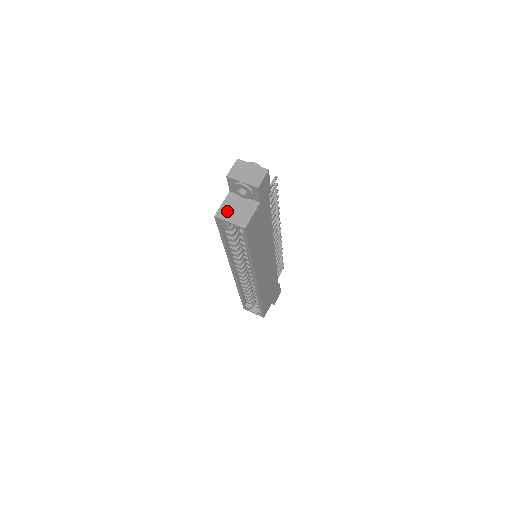
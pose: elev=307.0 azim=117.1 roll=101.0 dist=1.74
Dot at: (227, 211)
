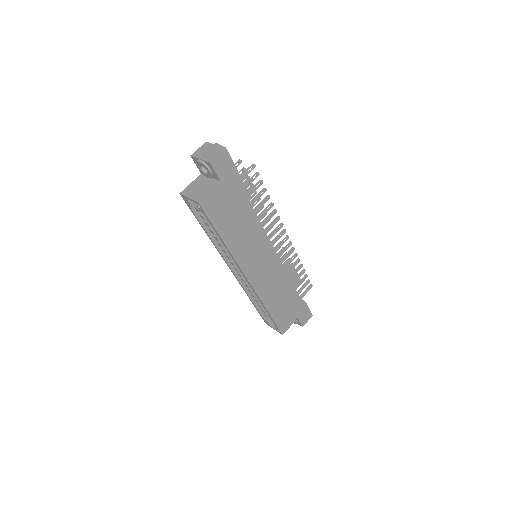
Dot at: (191, 189)
